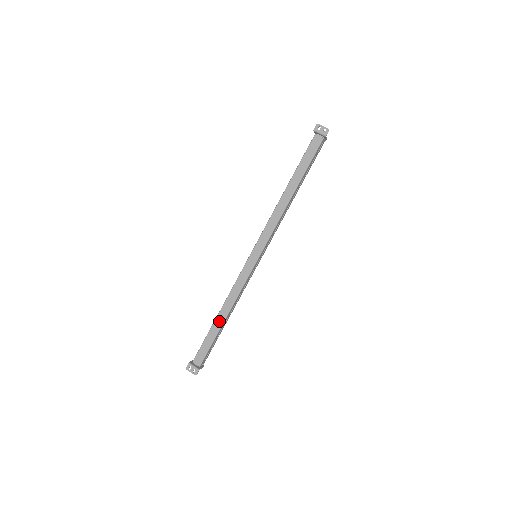
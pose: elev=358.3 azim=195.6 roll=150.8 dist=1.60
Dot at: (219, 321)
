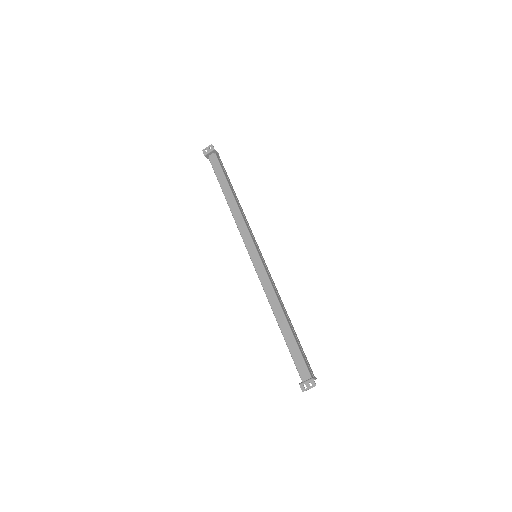
Dot at: (283, 325)
